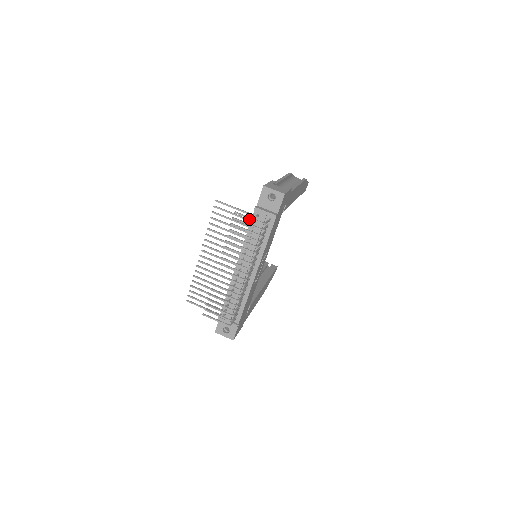
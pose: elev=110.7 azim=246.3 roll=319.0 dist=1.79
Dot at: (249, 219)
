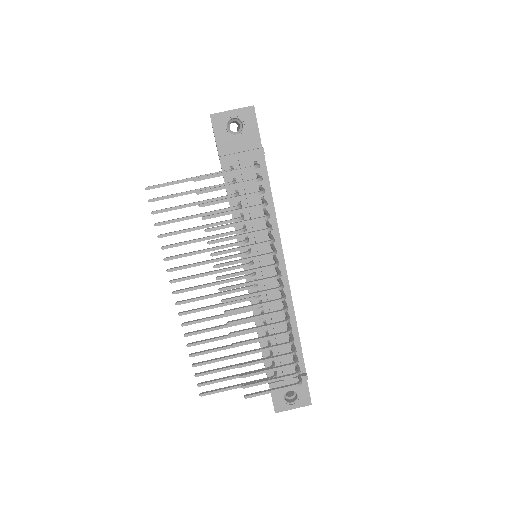
Dot at: occluded
